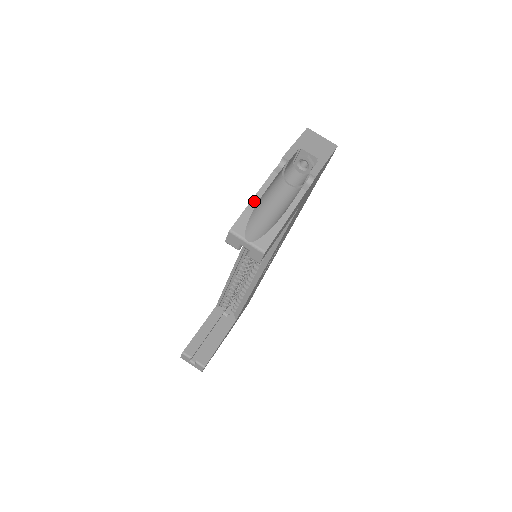
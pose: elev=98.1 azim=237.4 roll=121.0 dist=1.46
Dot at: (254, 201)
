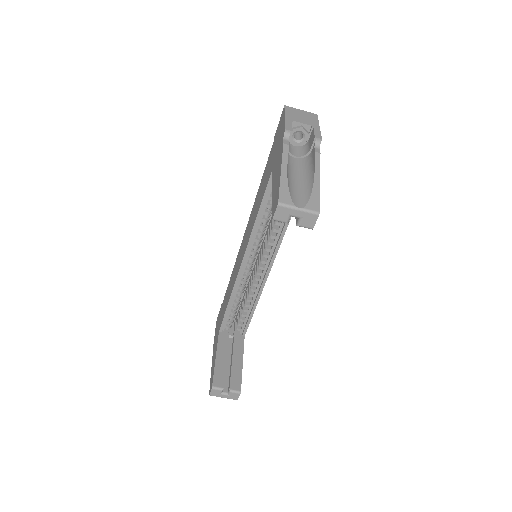
Dot at: (283, 173)
